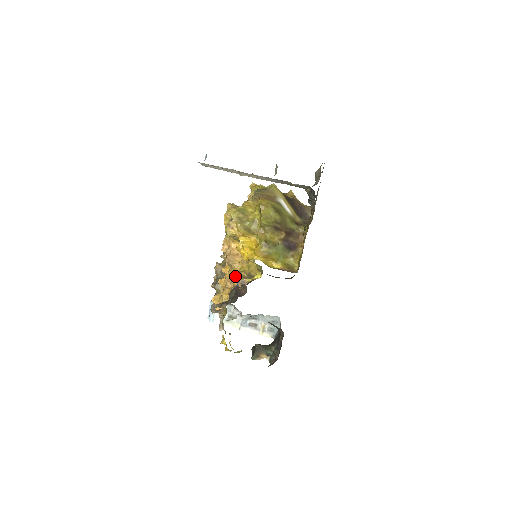
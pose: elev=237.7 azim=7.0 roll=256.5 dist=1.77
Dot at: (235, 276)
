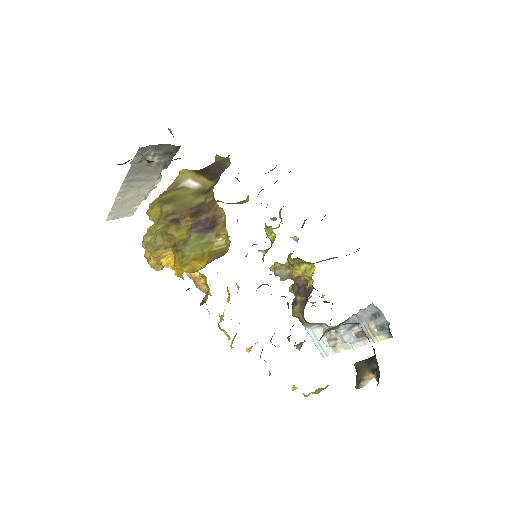
Dot at: occluded
